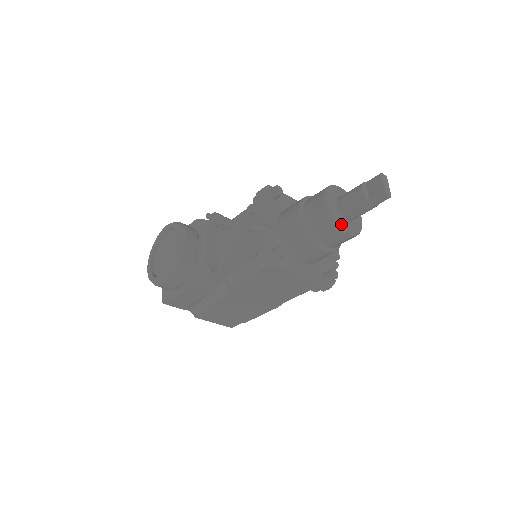
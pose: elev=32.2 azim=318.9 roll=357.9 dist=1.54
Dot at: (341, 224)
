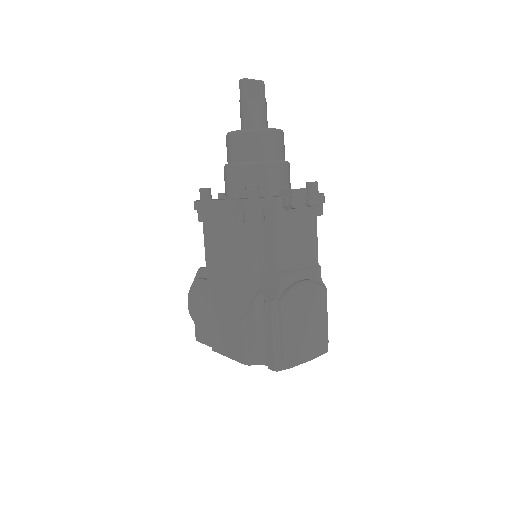
Dot at: occluded
